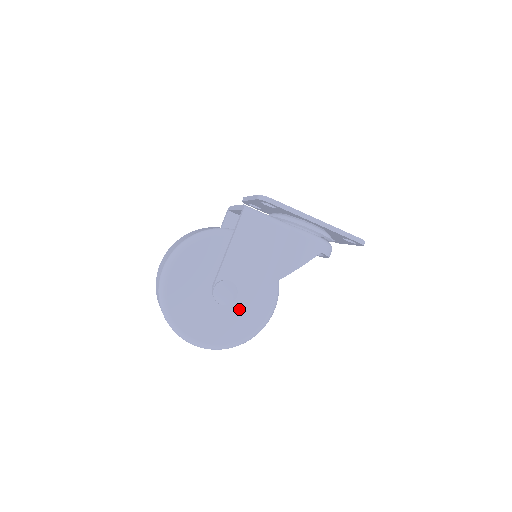
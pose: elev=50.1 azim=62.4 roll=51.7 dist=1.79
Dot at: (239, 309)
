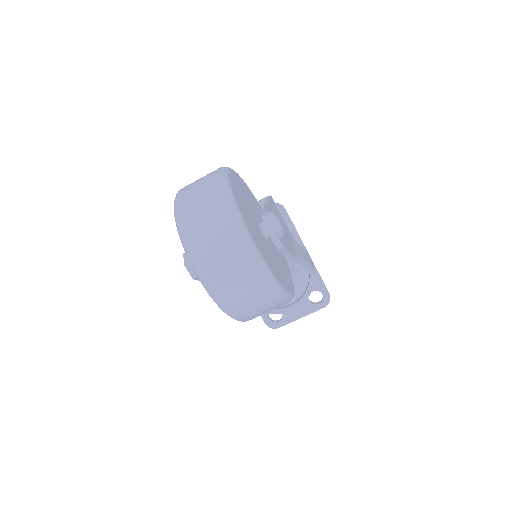
Dot at: (276, 259)
